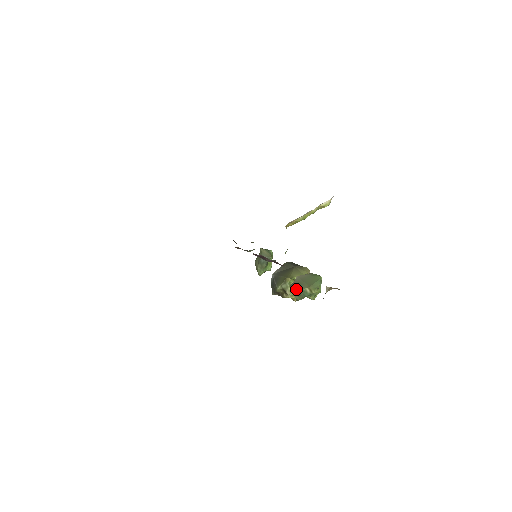
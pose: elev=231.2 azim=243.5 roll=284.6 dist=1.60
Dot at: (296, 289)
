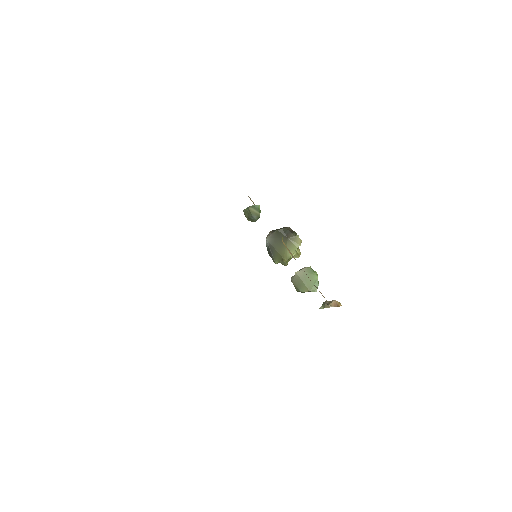
Dot at: (297, 289)
